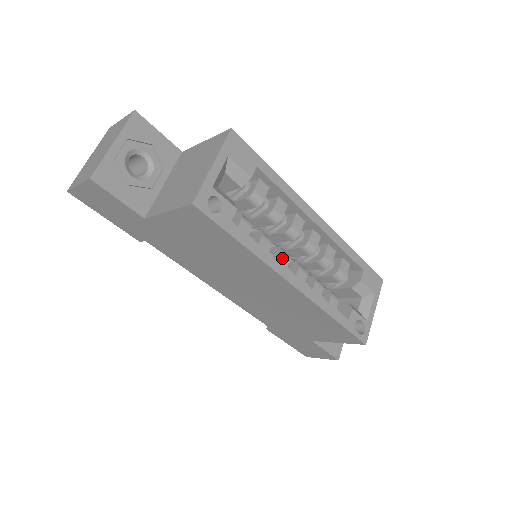
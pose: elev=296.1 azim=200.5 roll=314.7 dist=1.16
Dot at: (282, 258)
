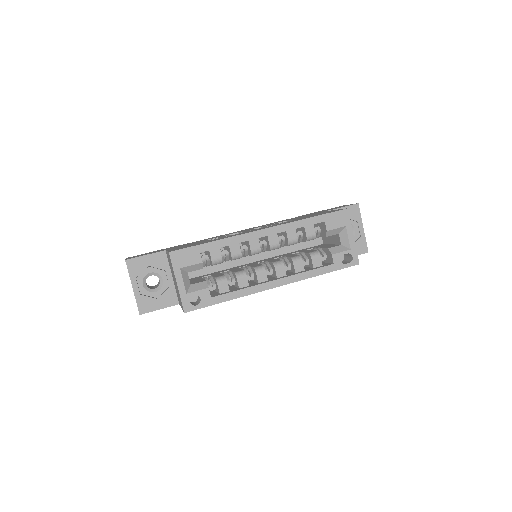
Dot at: (259, 275)
